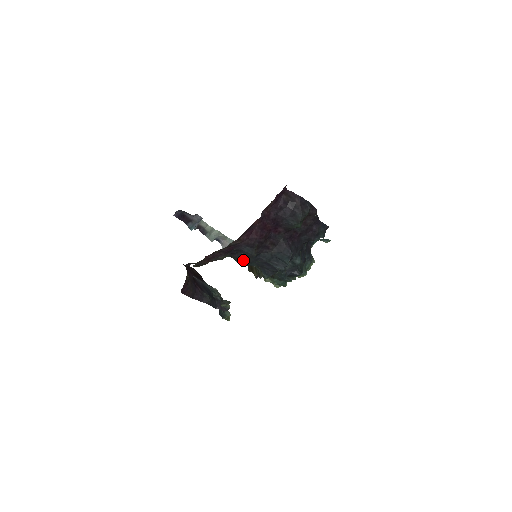
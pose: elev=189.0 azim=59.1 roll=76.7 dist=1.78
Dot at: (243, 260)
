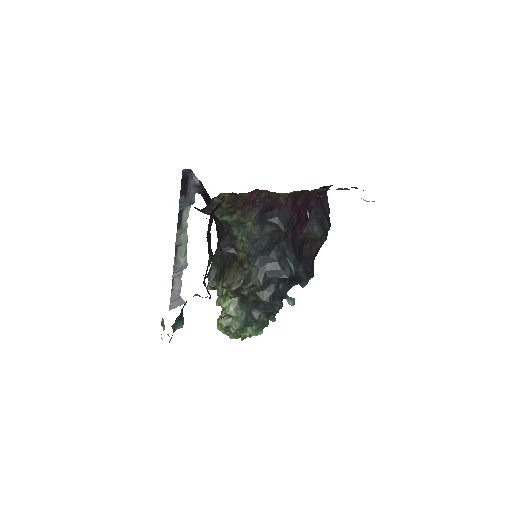
Dot at: (261, 238)
